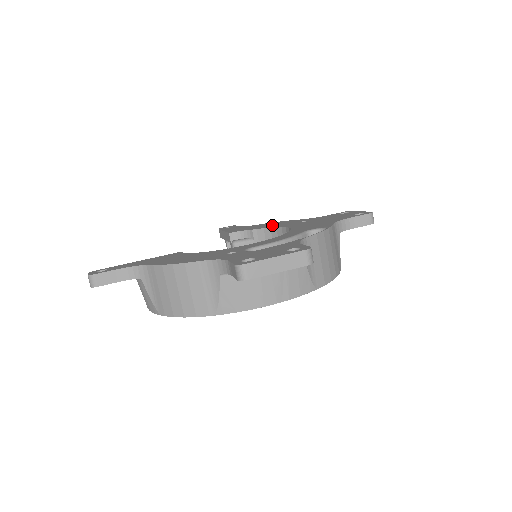
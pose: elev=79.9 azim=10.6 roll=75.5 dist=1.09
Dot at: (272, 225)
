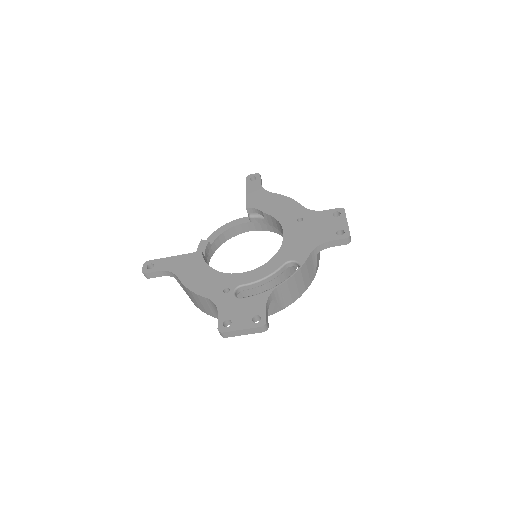
Dot at: (279, 210)
